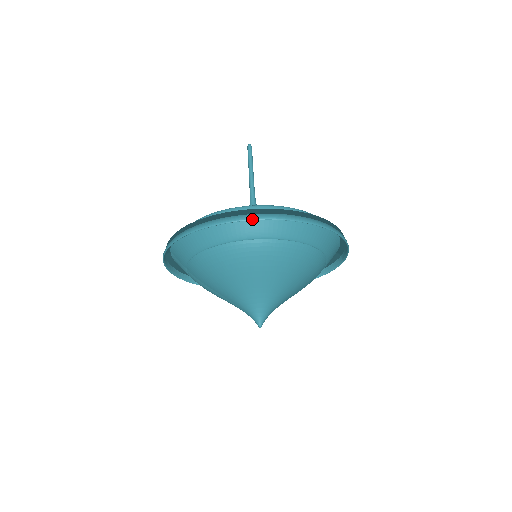
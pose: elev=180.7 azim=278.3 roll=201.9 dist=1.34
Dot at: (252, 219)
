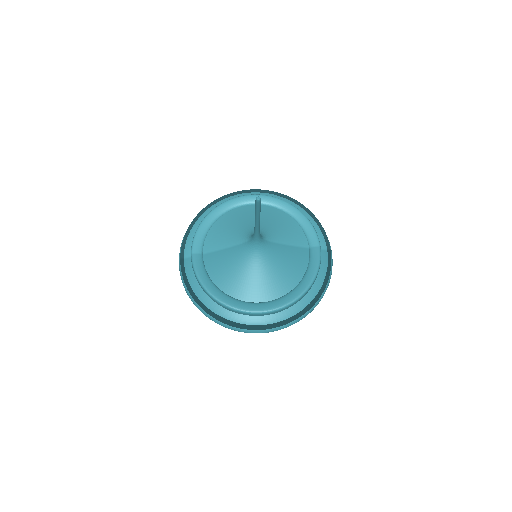
Dot at: occluded
